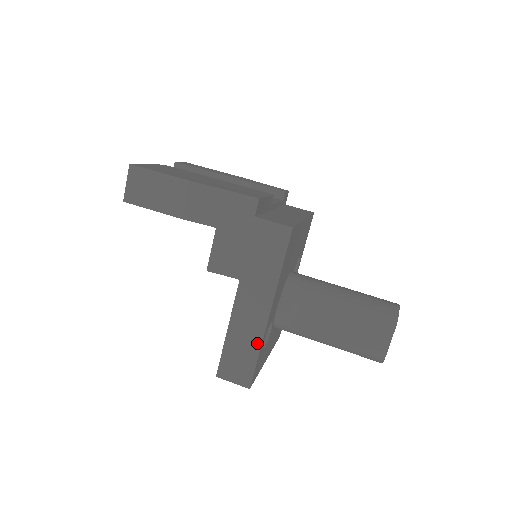
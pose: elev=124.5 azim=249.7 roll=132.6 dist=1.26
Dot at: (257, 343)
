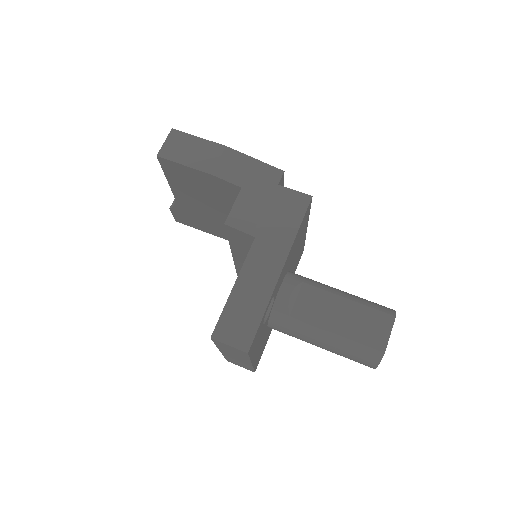
Dot at: (264, 301)
